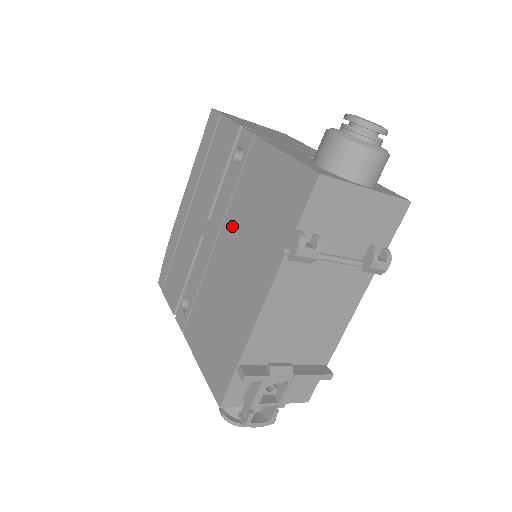
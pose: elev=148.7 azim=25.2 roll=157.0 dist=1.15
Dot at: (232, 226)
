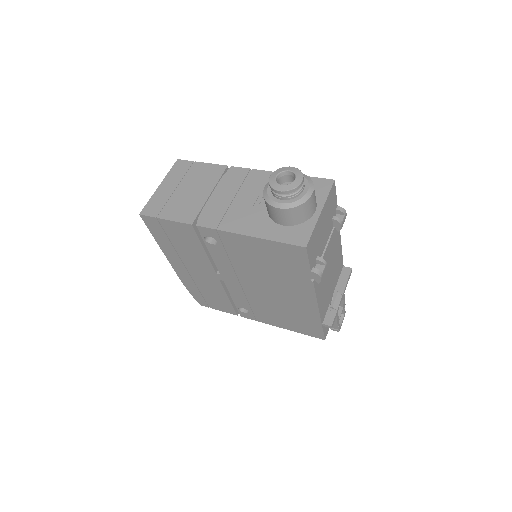
Dot at: (248, 274)
